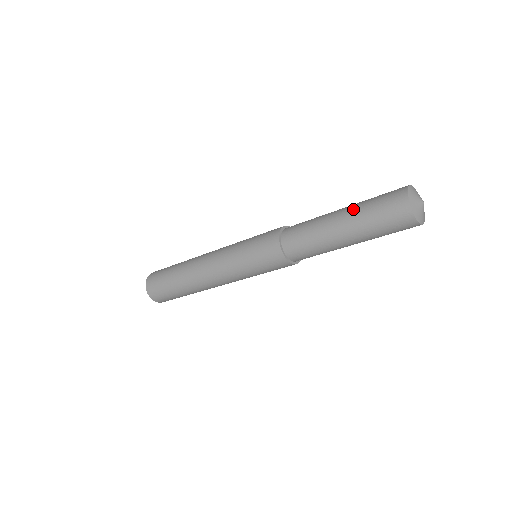
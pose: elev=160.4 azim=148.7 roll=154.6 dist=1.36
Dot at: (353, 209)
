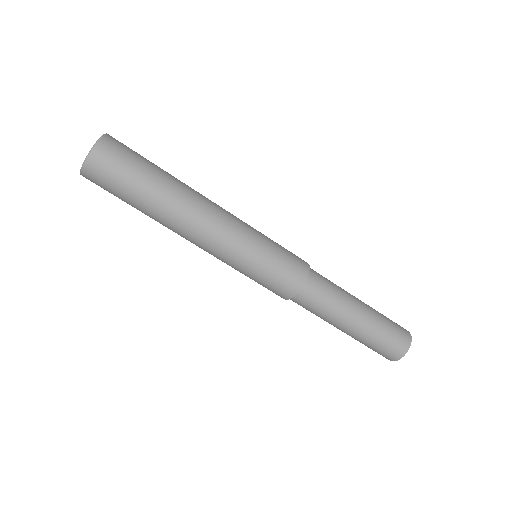
Dot at: (374, 313)
